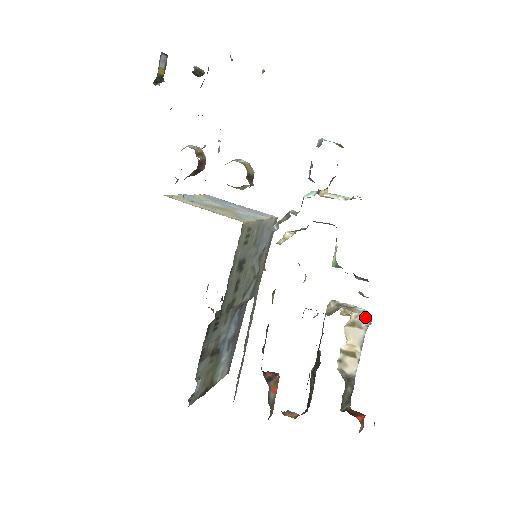
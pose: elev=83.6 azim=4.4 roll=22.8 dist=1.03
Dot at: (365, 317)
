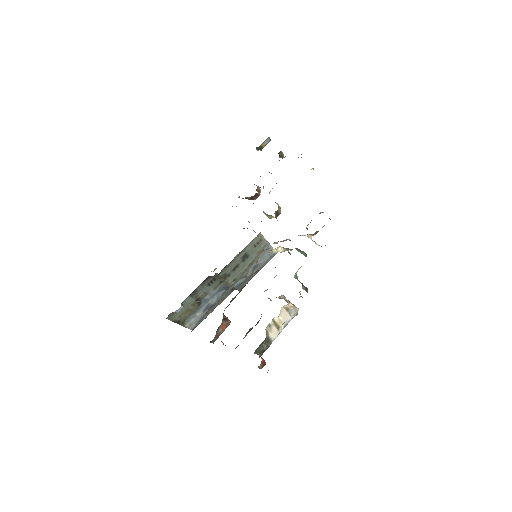
Dot at: (296, 310)
